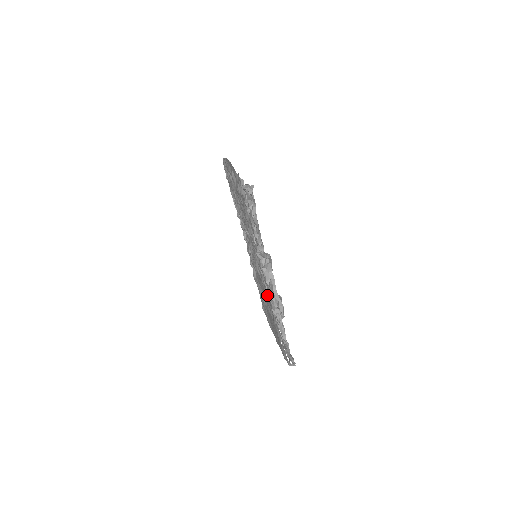
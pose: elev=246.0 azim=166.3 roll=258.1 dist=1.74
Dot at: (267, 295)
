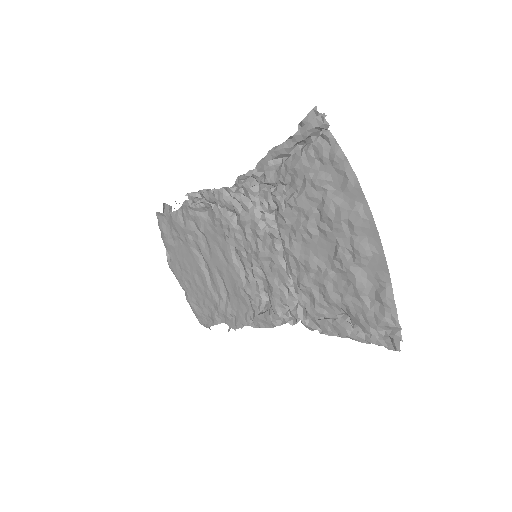
Dot at: (254, 317)
